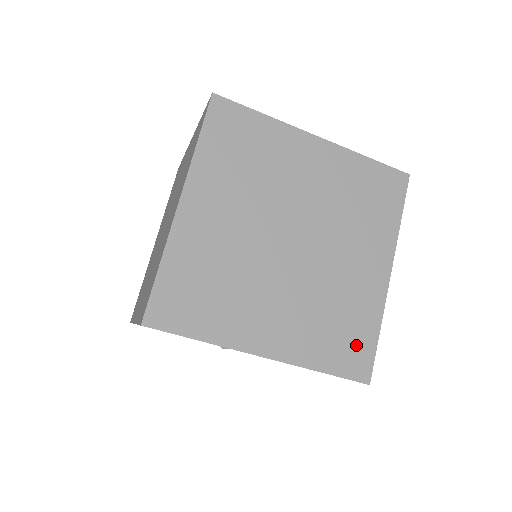
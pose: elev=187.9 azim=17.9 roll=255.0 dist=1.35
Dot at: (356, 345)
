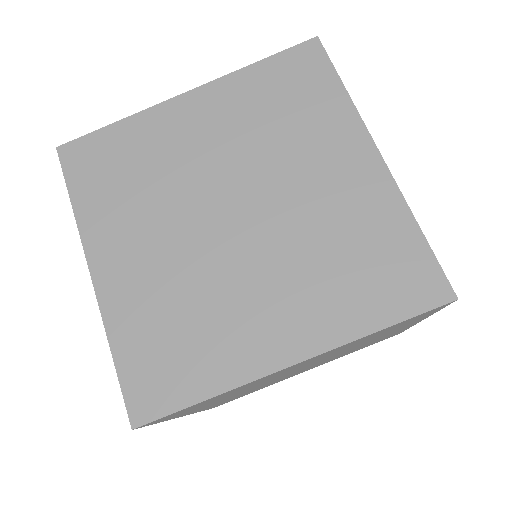
Dot at: (169, 376)
